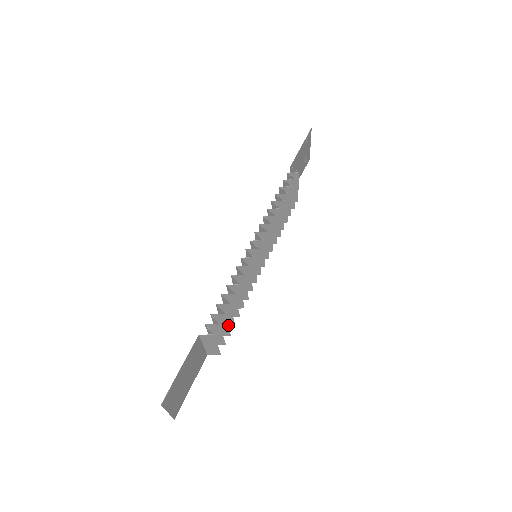
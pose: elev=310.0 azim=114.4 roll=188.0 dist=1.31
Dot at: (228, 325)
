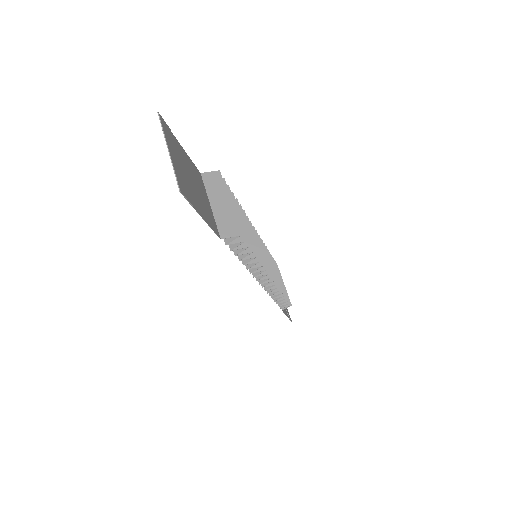
Dot at: occluded
